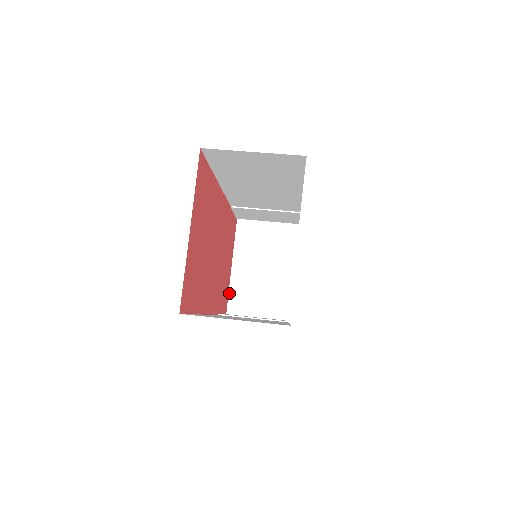
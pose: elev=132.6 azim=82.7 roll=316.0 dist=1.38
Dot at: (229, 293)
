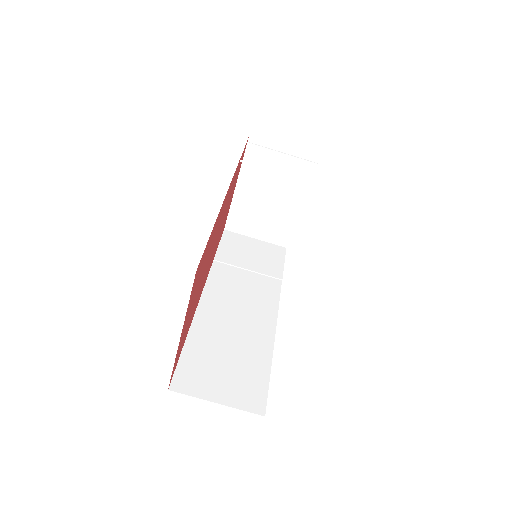
Dot at: (229, 212)
